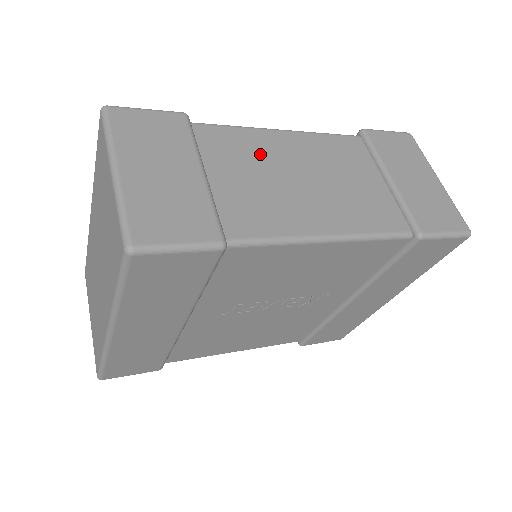
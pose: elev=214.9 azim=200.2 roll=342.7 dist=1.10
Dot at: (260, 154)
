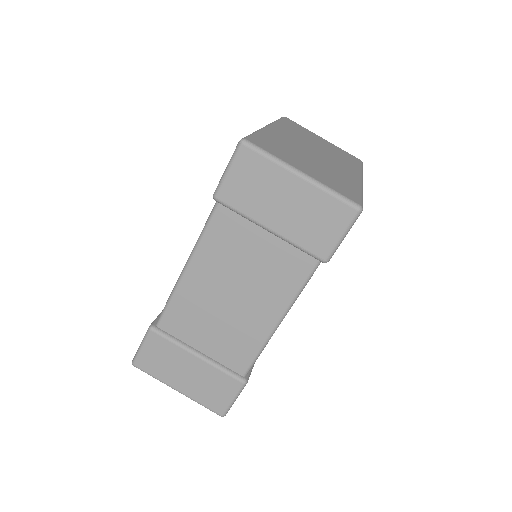
Dot at: (198, 307)
